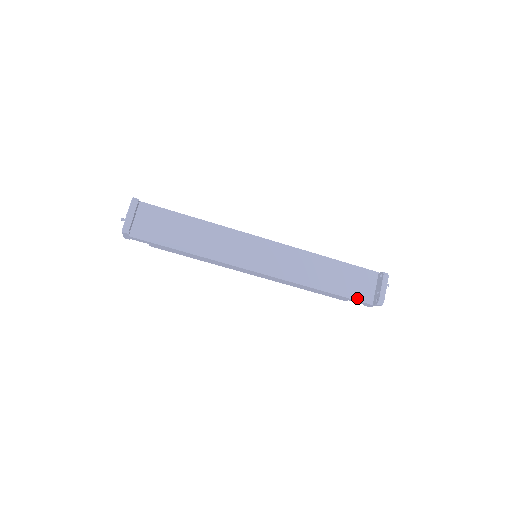
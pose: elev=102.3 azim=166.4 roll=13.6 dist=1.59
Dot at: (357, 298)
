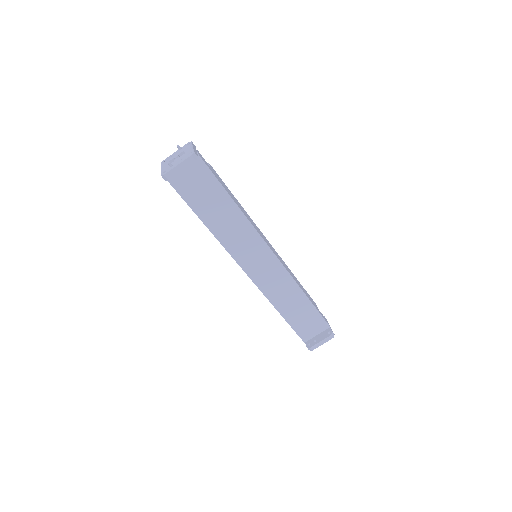
Dot at: (299, 333)
